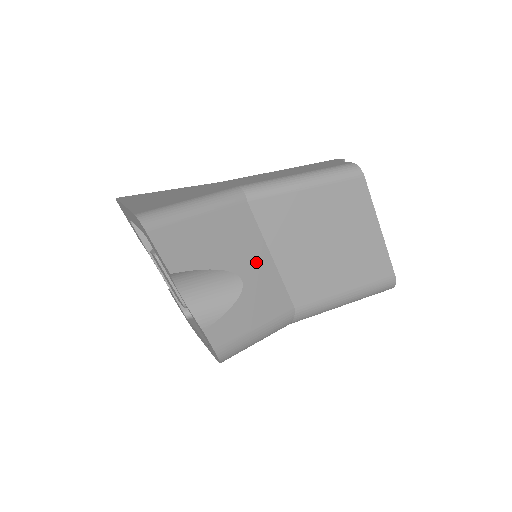
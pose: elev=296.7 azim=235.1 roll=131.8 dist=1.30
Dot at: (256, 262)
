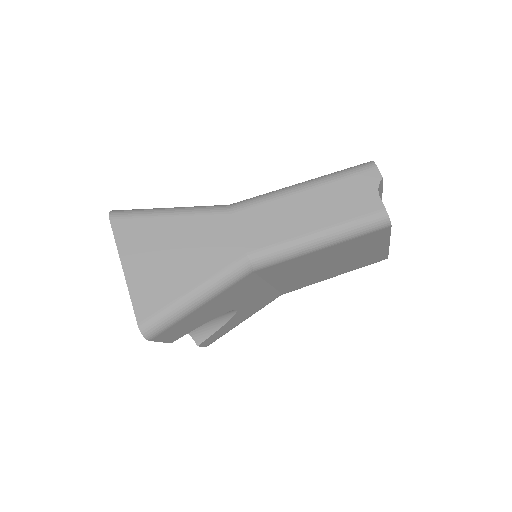
Dot at: (253, 295)
